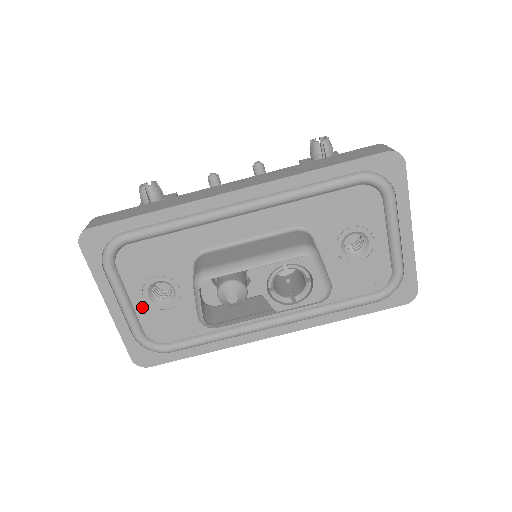
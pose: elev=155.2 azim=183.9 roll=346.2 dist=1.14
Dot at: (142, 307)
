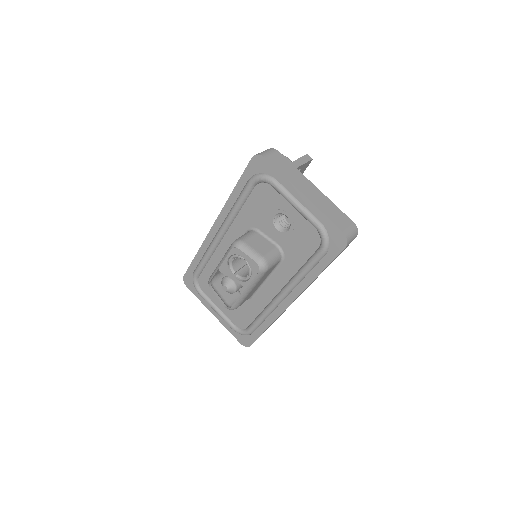
Dot at: (224, 310)
